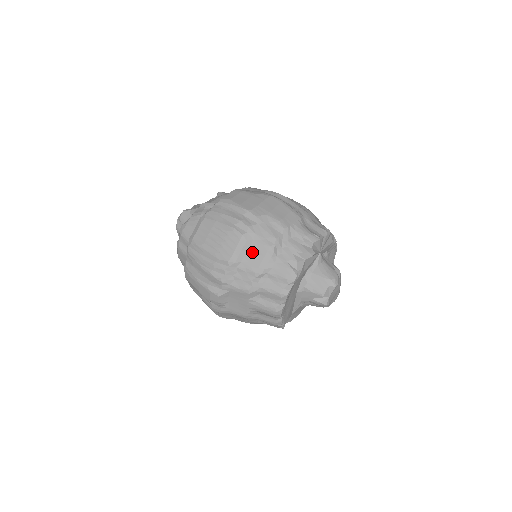
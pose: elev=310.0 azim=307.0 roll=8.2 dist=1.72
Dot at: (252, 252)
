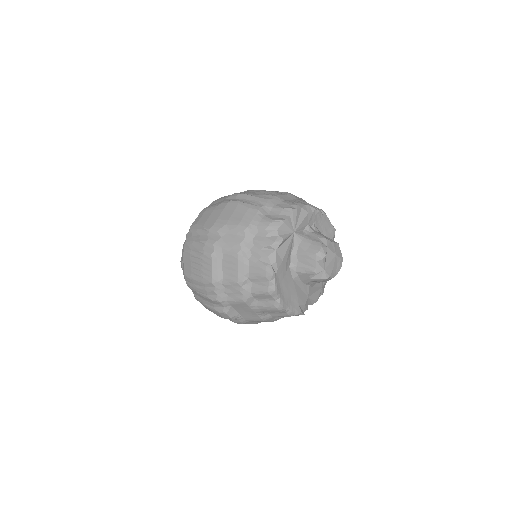
Dot at: (227, 266)
